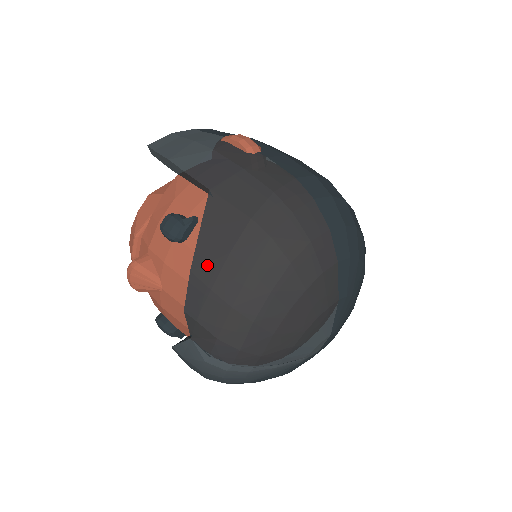
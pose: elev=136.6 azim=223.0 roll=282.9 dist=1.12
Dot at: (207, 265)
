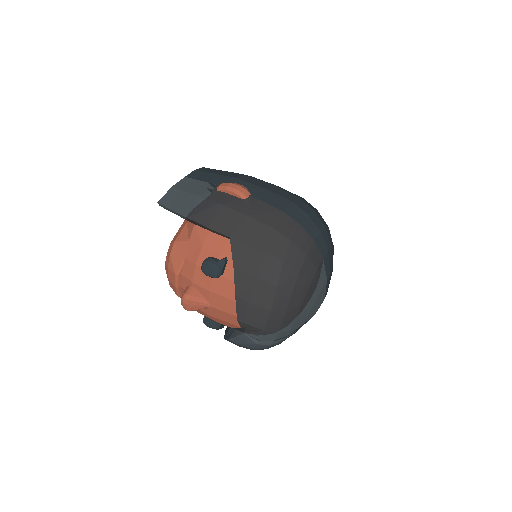
Dot at: (246, 290)
